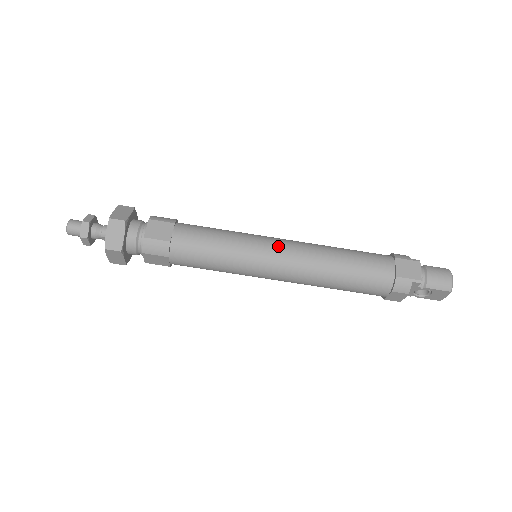
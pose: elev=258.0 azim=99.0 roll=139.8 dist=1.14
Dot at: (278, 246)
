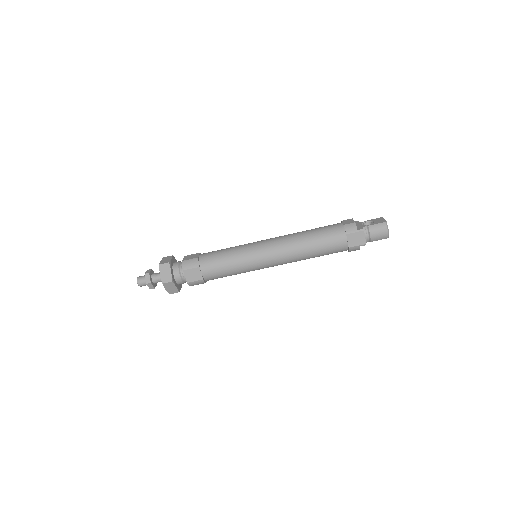
Dot at: (268, 256)
